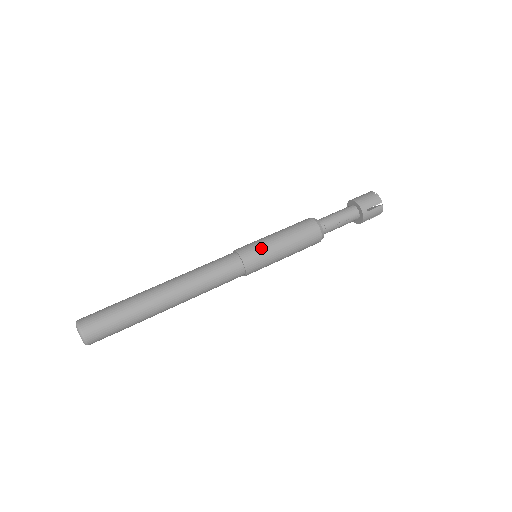
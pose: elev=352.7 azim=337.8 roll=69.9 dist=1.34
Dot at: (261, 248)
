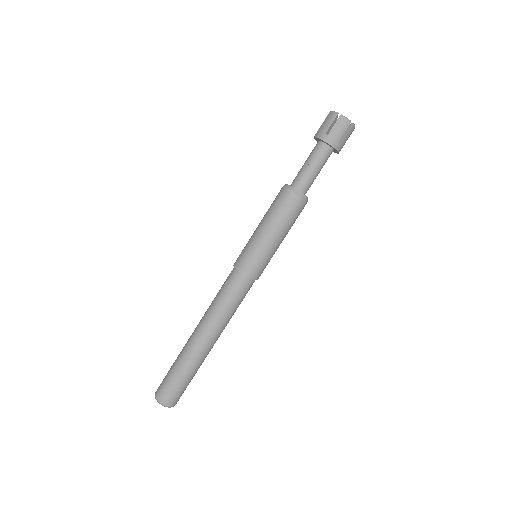
Dot at: (247, 247)
